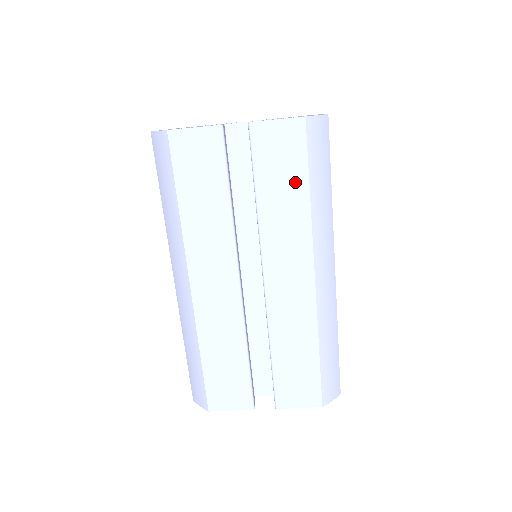
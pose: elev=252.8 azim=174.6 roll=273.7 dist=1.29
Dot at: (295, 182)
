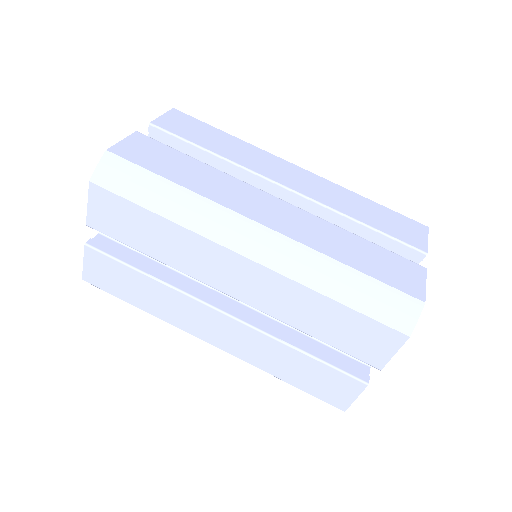
Dot at: (215, 134)
